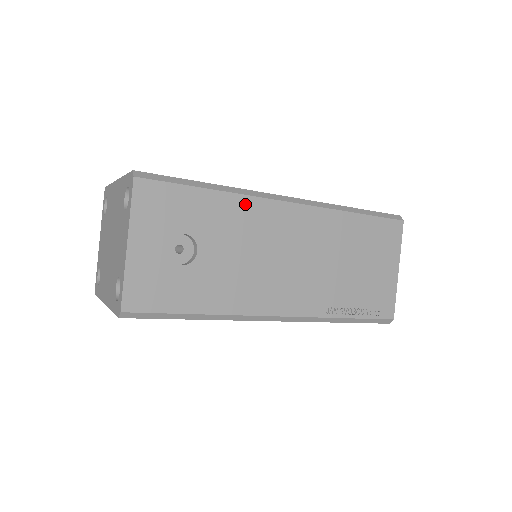
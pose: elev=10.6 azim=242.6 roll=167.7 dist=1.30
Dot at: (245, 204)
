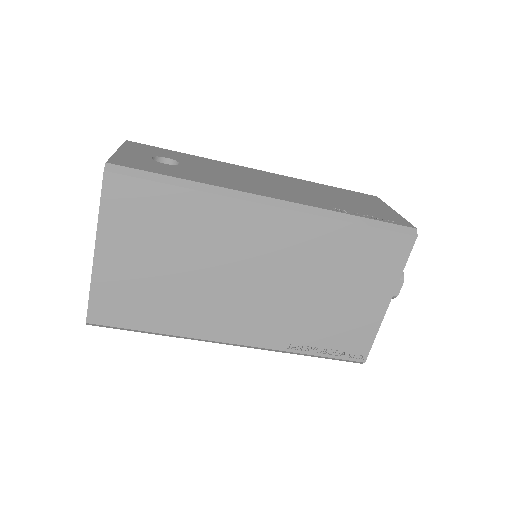
Dot at: (219, 163)
